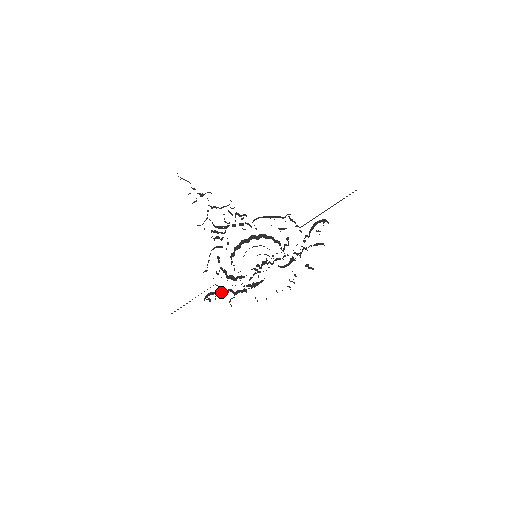
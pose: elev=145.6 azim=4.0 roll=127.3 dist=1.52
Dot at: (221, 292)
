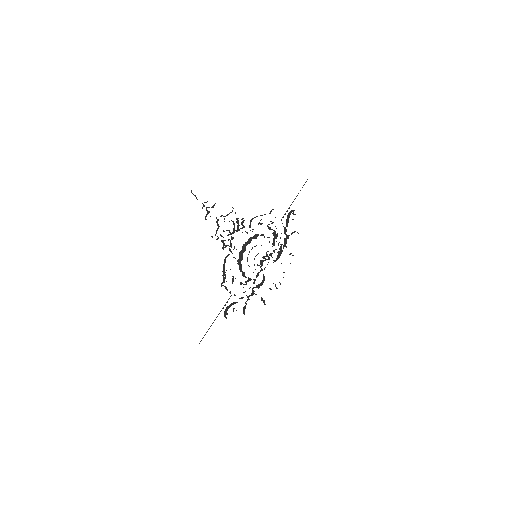
Dot at: (236, 302)
